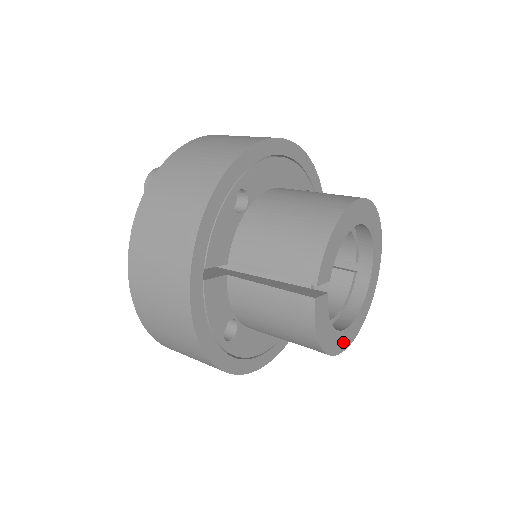
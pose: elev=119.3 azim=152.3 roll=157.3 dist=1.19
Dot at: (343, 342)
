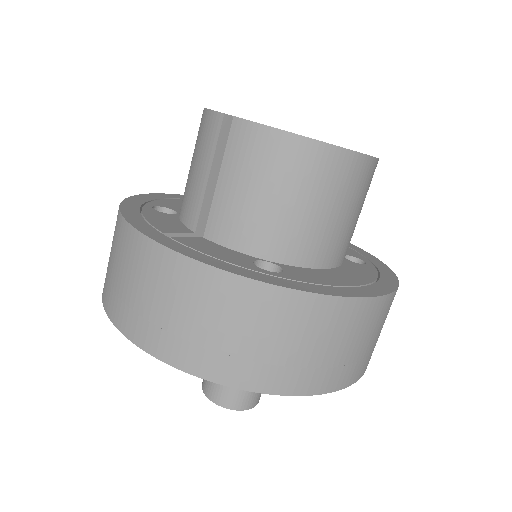
Dot at: occluded
